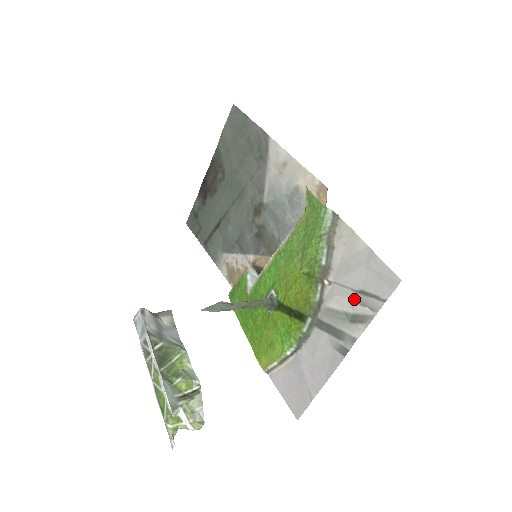
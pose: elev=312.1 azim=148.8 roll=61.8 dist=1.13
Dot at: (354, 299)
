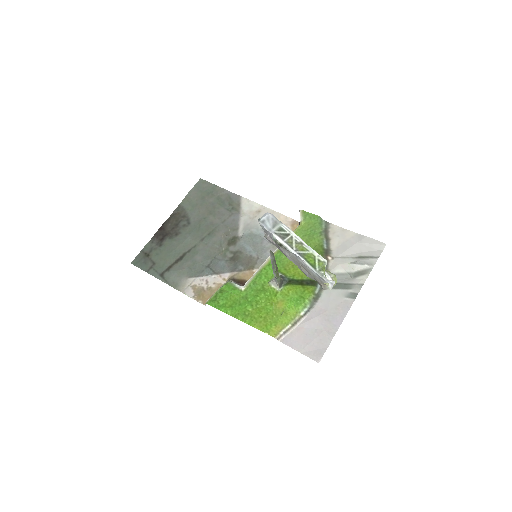
Dot at: (355, 262)
